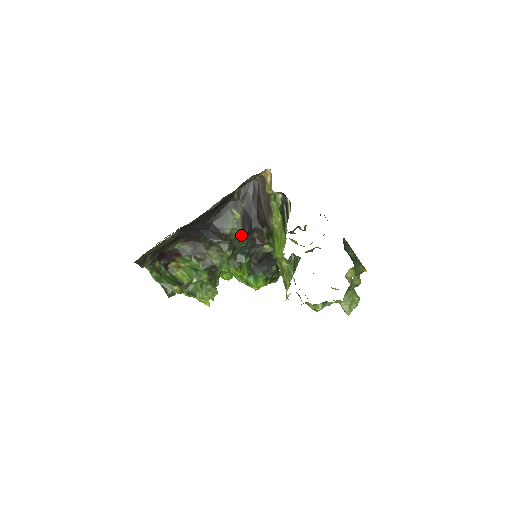
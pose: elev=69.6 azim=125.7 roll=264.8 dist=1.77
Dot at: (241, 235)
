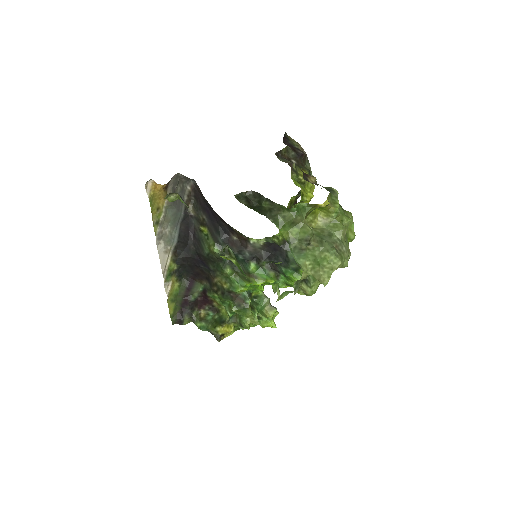
Dot at: (219, 248)
